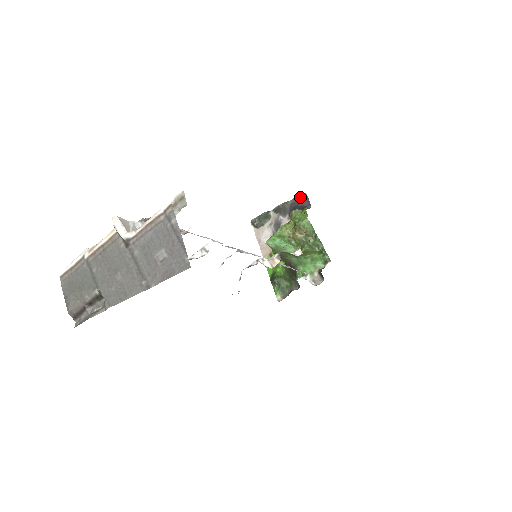
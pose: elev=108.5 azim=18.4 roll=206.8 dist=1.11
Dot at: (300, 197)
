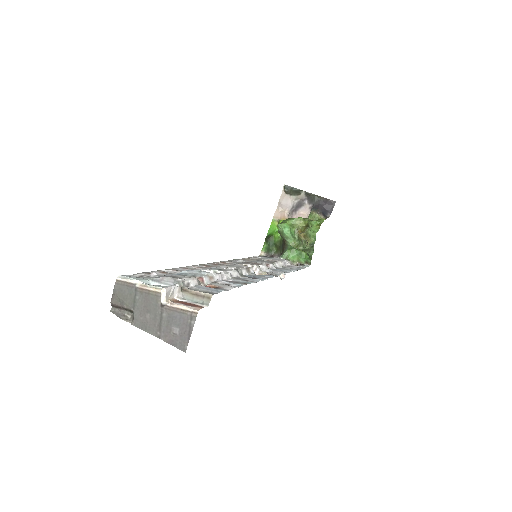
Dot at: (329, 201)
